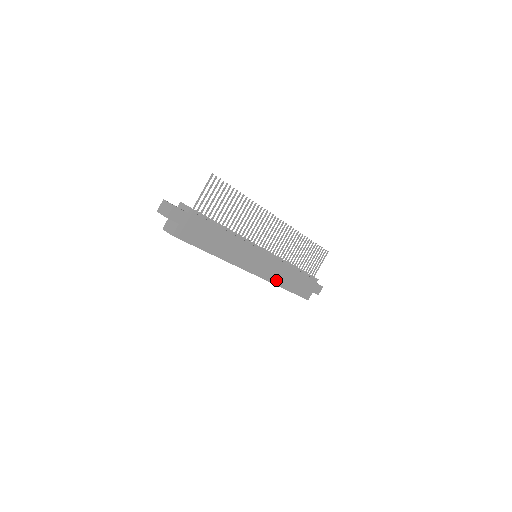
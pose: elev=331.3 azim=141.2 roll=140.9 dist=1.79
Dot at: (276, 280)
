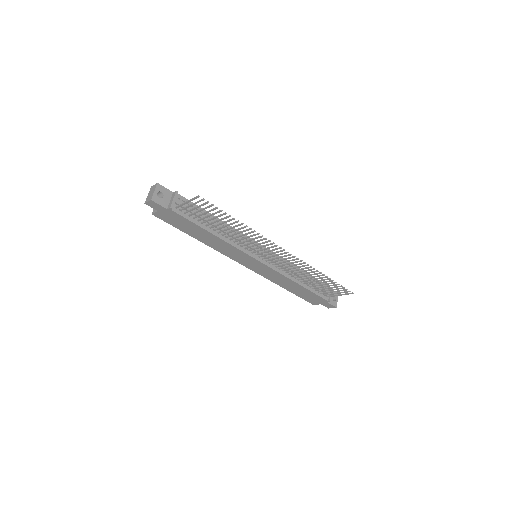
Dot at: (273, 280)
